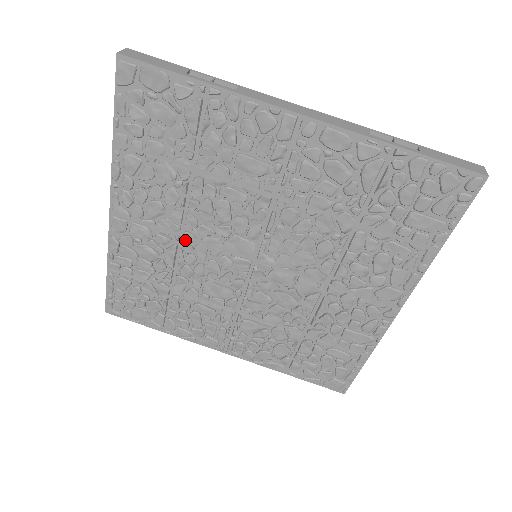
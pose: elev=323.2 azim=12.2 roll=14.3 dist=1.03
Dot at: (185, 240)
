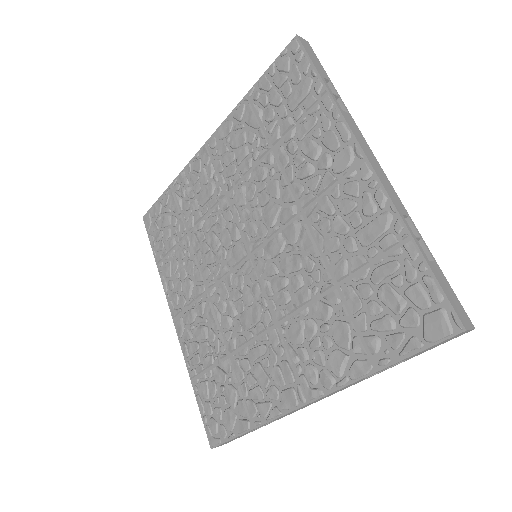
Dot at: (210, 292)
